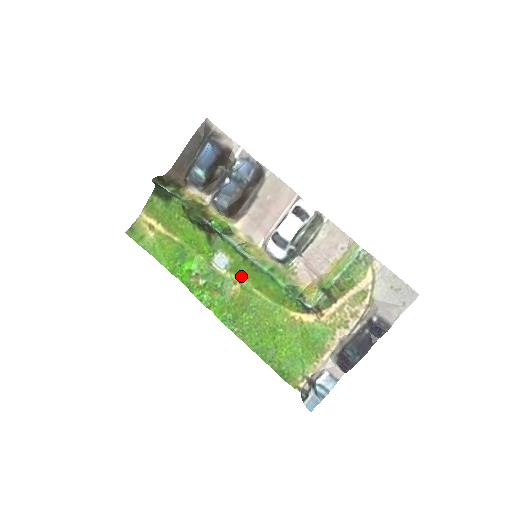
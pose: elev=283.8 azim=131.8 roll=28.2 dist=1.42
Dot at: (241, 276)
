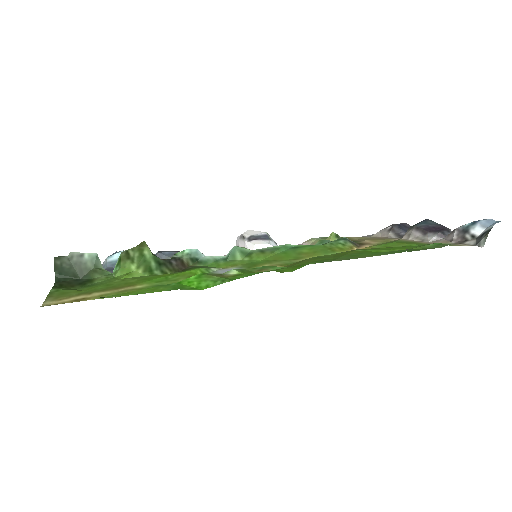
Dot at: (266, 263)
